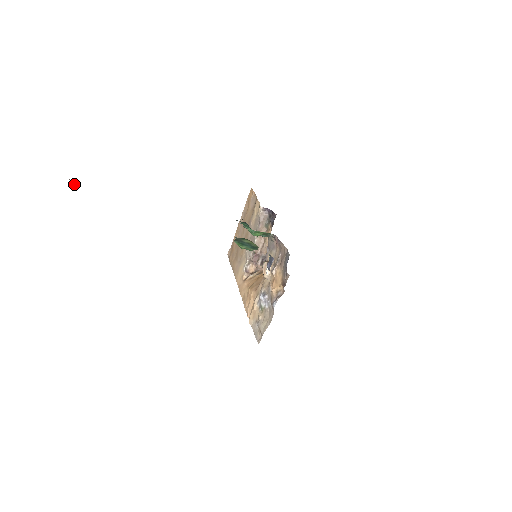
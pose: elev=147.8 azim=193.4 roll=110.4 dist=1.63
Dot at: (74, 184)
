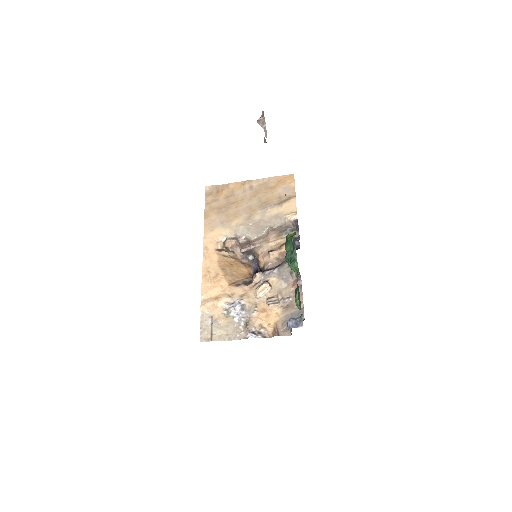
Dot at: (261, 122)
